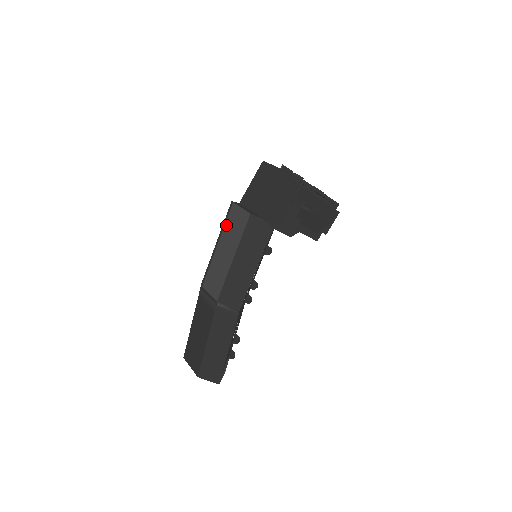
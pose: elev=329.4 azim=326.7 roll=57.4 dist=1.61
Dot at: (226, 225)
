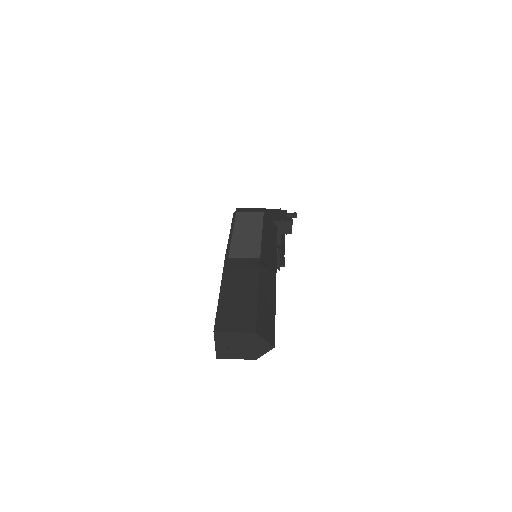
Dot at: (237, 221)
